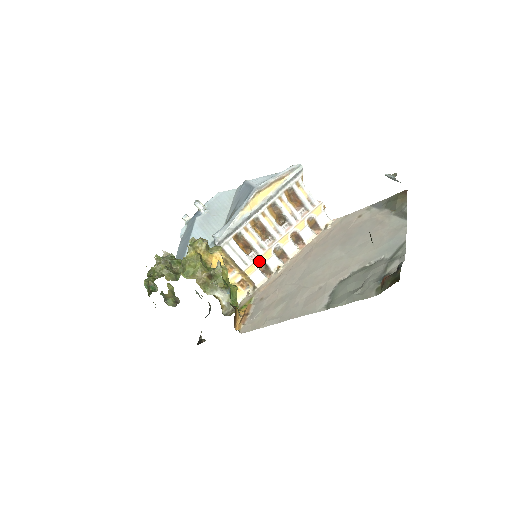
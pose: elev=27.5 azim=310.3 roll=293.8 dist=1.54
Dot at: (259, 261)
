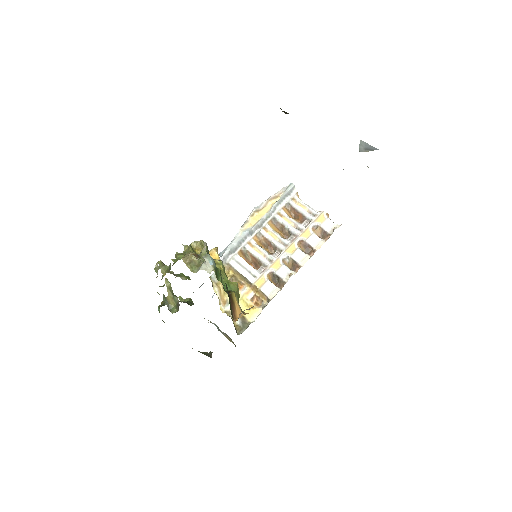
Dot at: (268, 273)
